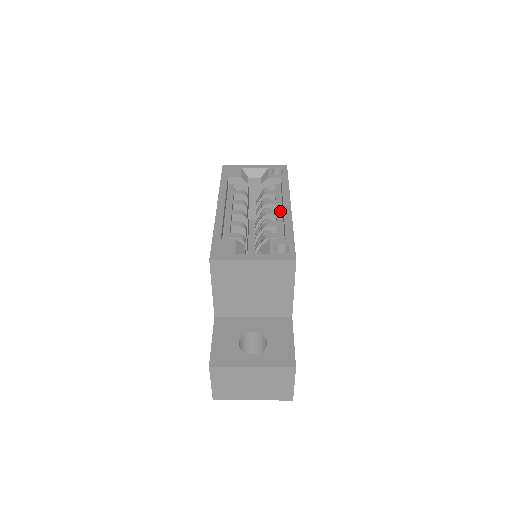
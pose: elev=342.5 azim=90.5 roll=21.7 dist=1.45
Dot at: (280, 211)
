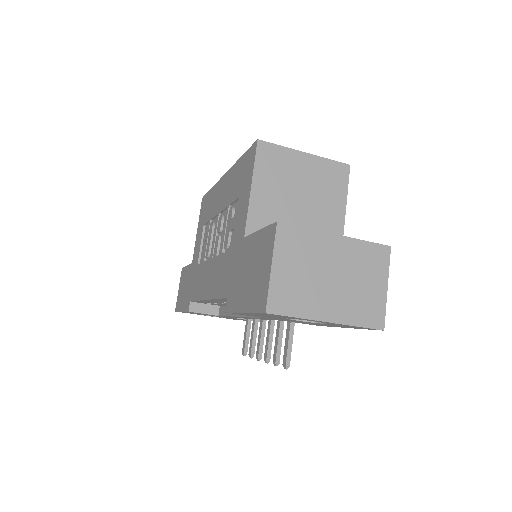
Dot at: occluded
